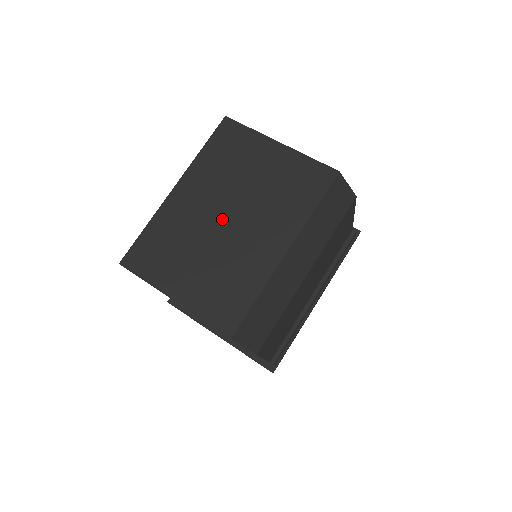
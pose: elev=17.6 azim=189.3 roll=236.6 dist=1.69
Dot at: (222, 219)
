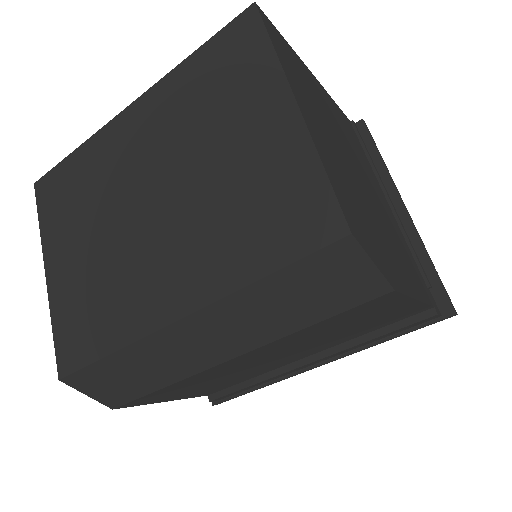
Dot at: (144, 198)
